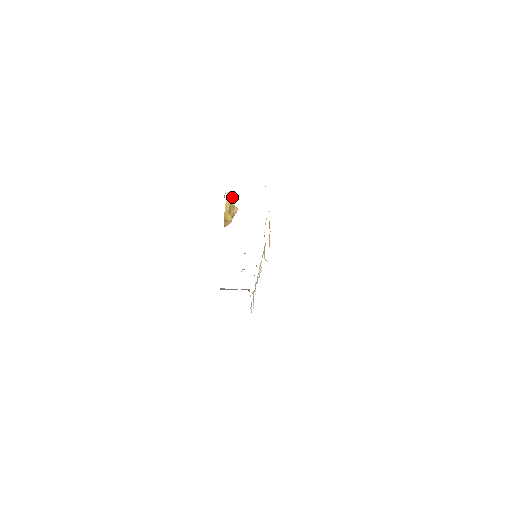
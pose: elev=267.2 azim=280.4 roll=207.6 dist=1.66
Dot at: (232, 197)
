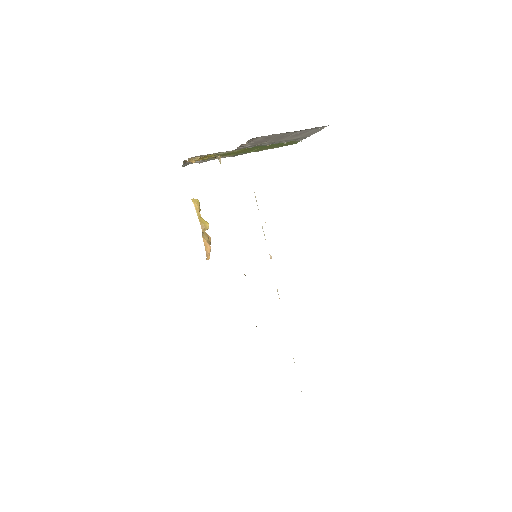
Dot at: (197, 201)
